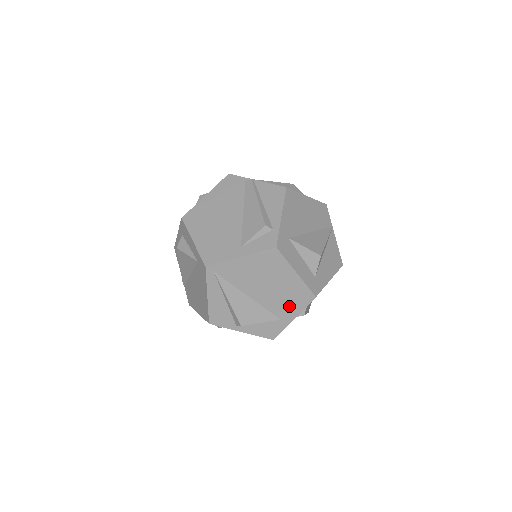
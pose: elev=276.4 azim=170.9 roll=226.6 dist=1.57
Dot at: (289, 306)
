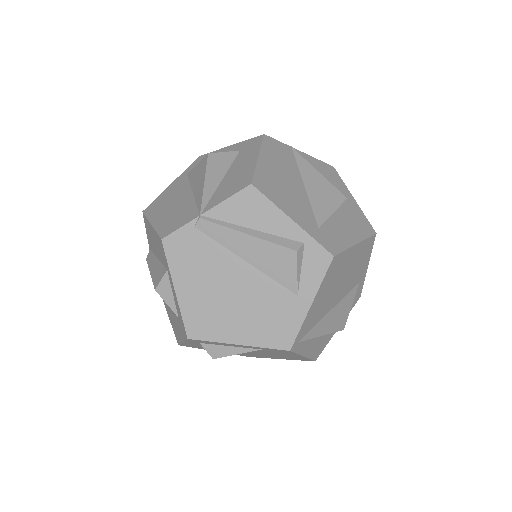
Dot at: (361, 267)
